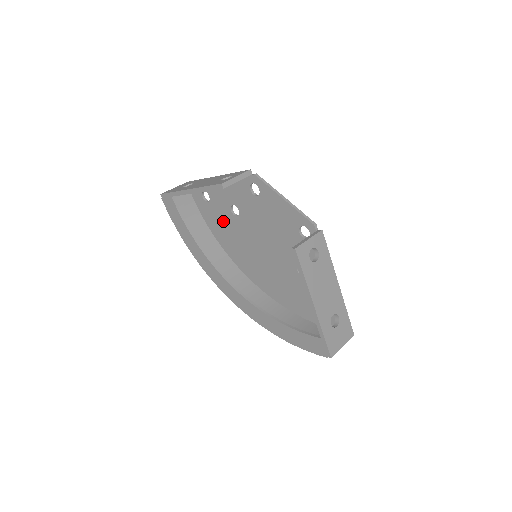
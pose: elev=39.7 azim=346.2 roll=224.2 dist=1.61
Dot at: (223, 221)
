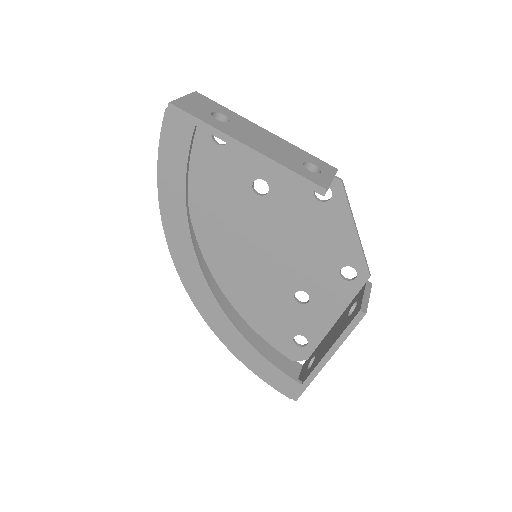
Dot at: (224, 182)
